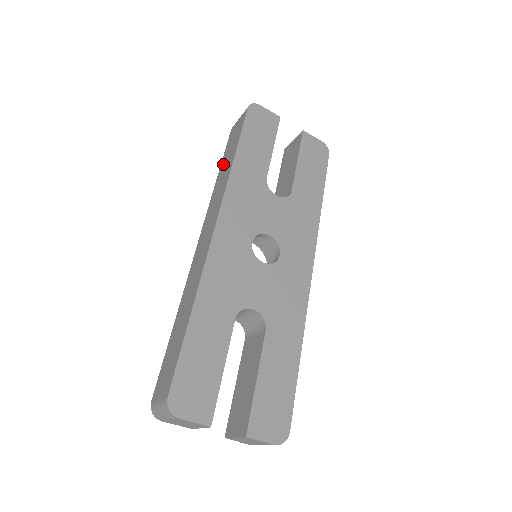
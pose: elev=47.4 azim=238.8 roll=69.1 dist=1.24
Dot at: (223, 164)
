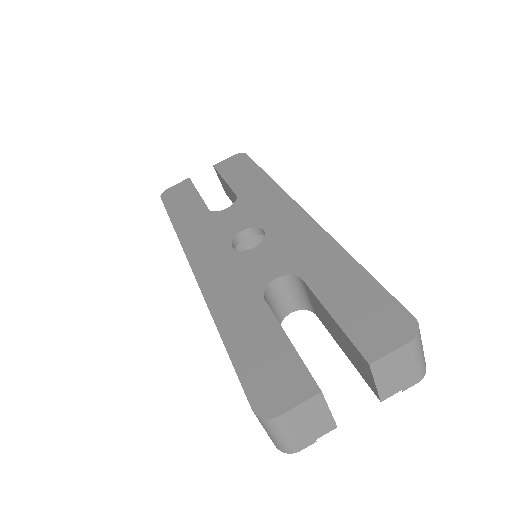
Dot at: occluded
